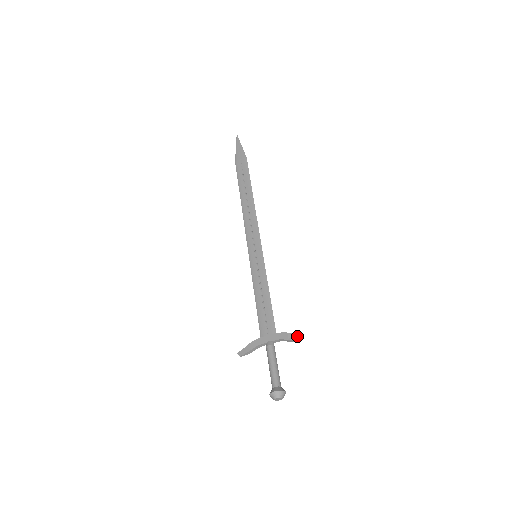
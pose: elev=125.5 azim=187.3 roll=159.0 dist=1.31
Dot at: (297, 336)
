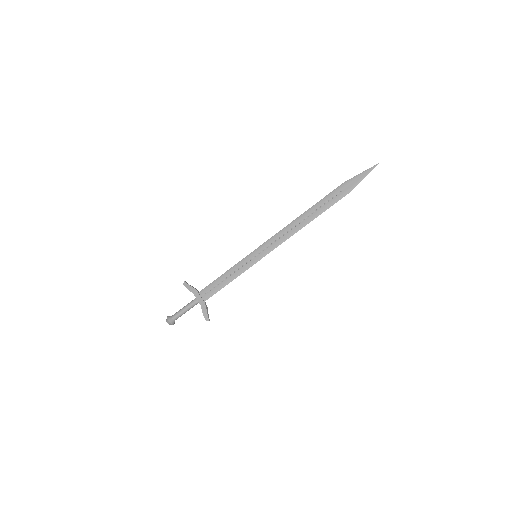
Dot at: (207, 317)
